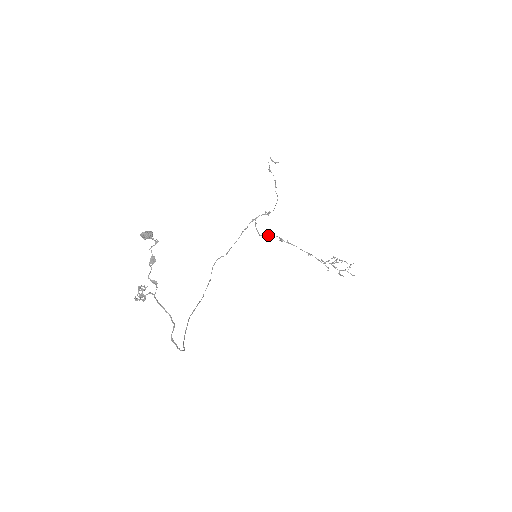
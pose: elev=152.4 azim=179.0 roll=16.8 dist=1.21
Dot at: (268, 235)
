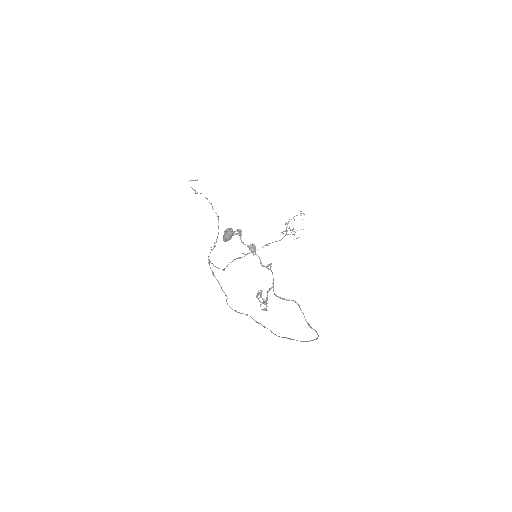
Dot at: (227, 266)
